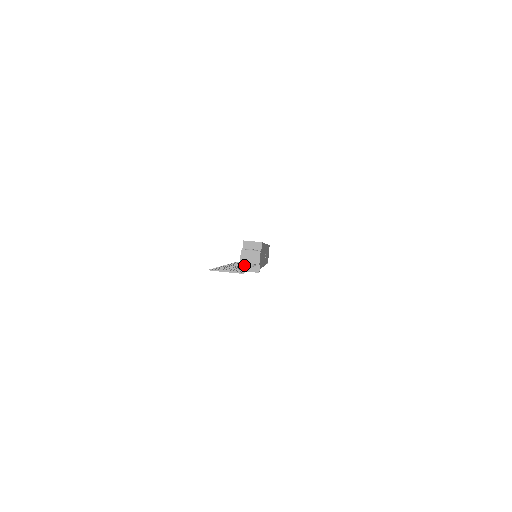
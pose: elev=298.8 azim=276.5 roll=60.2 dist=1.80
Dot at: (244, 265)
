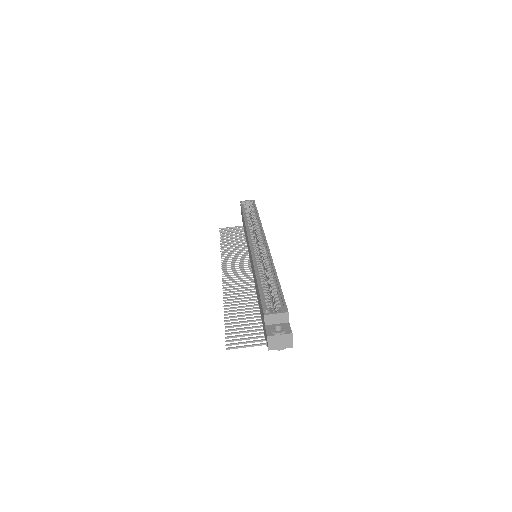
Dot at: occluded
